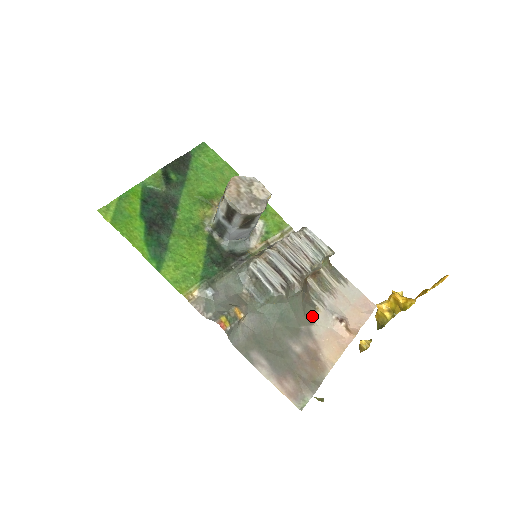
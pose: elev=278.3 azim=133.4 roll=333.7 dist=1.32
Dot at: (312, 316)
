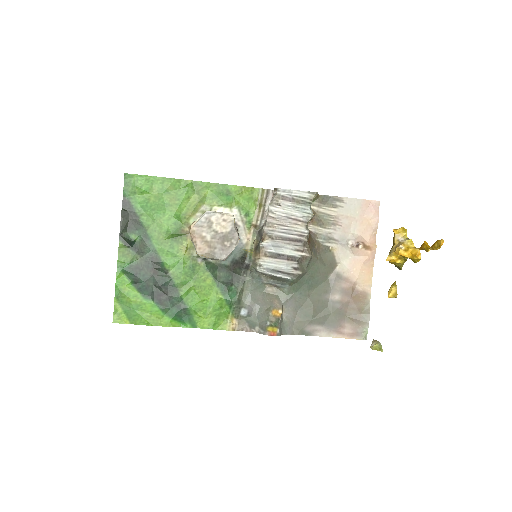
Dot at: (332, 260)
